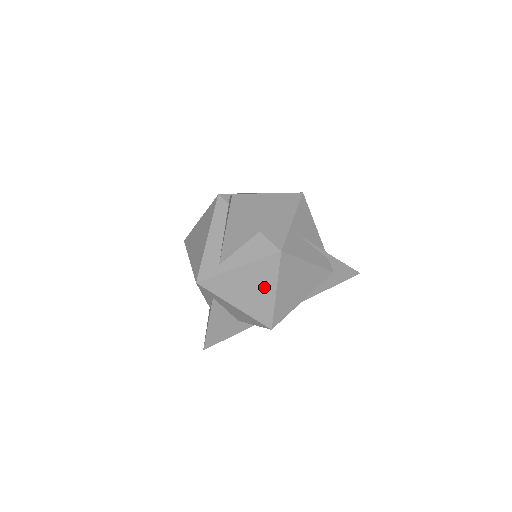
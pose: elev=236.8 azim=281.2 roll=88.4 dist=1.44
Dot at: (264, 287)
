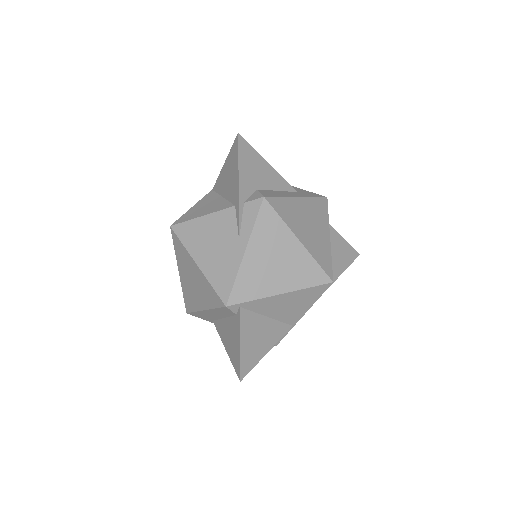
Dot at: occluded
